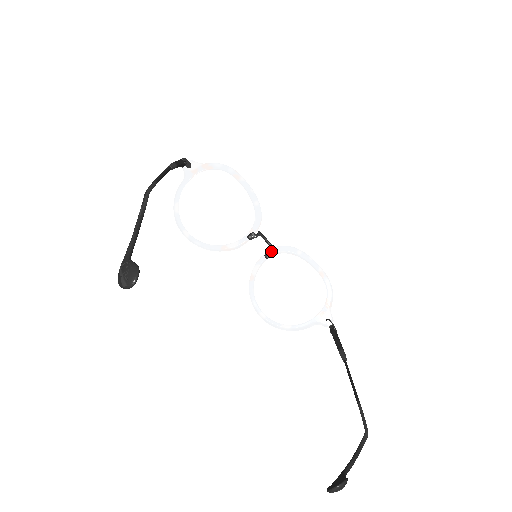
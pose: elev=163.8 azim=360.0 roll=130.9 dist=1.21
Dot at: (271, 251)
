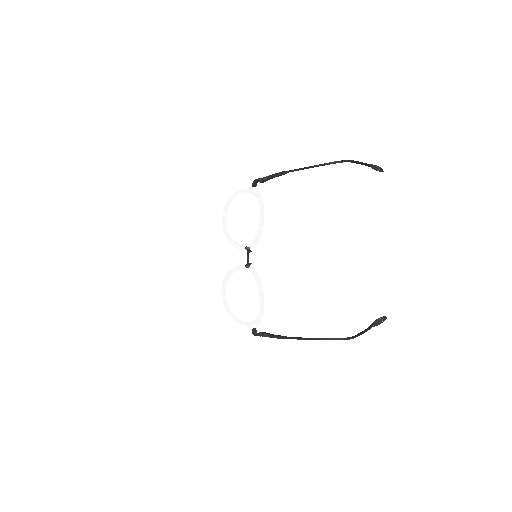
Dot at: occluded
